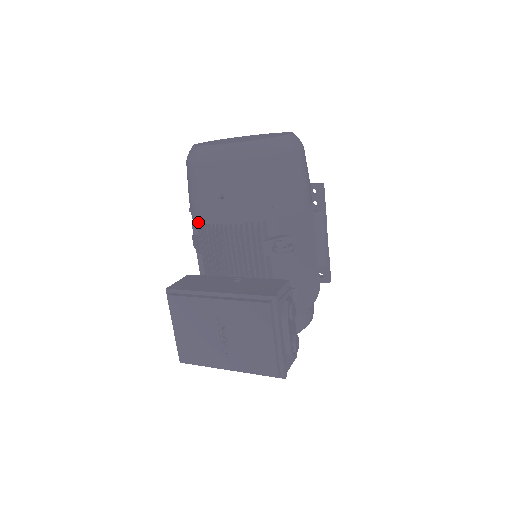
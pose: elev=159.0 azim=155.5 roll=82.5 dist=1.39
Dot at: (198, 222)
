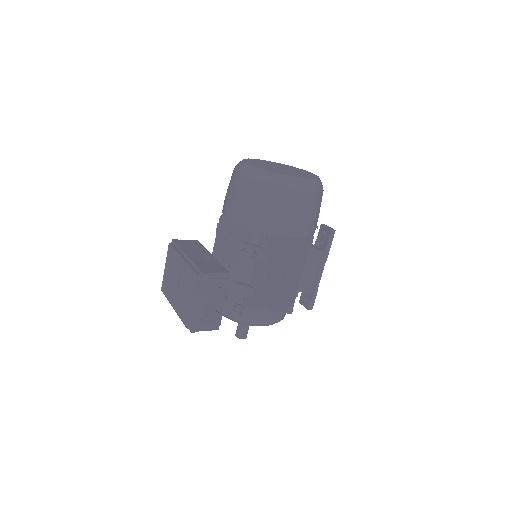
Dot at: occluded
